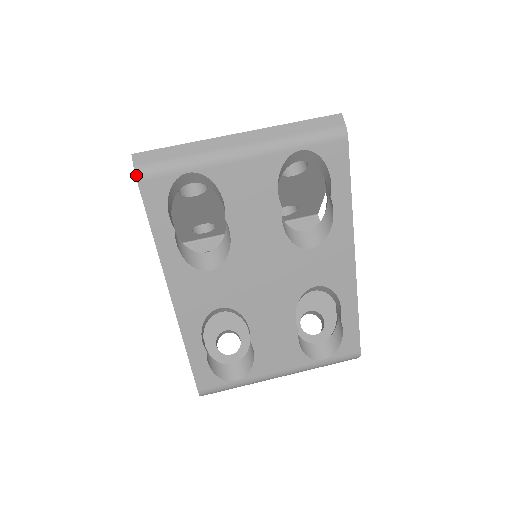
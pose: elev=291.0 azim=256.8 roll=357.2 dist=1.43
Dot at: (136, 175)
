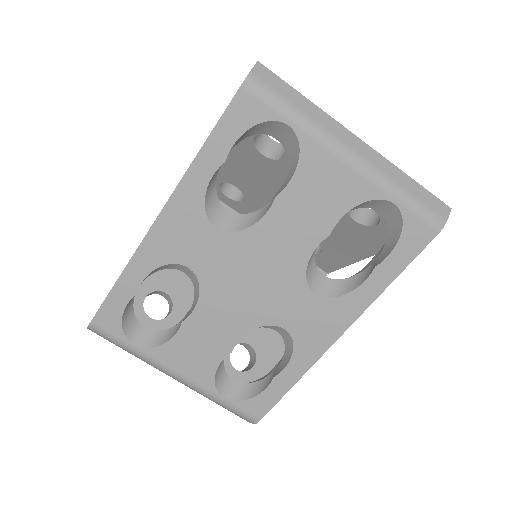
Dot at: (245, 81)
